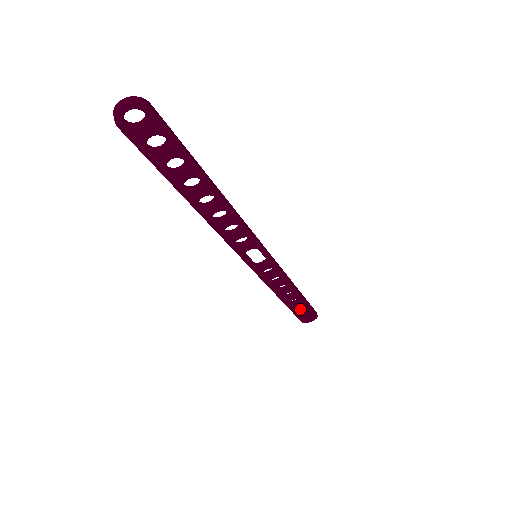
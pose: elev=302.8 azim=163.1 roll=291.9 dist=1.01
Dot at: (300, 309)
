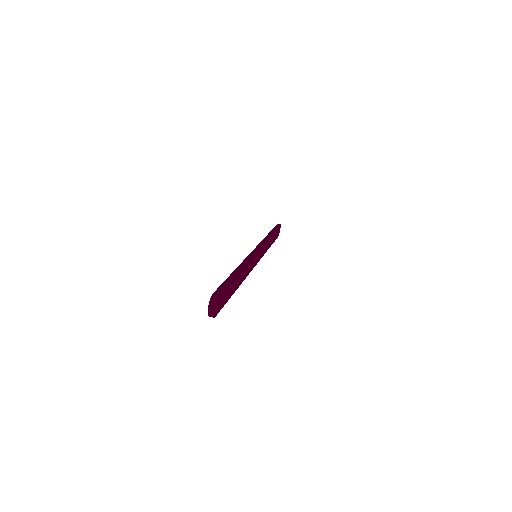
Dot at: (275, 236)
